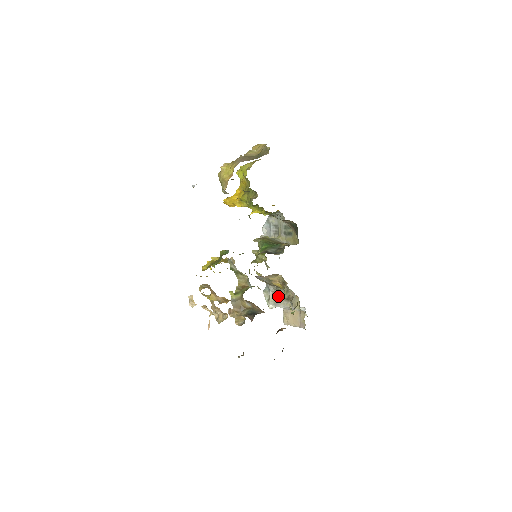
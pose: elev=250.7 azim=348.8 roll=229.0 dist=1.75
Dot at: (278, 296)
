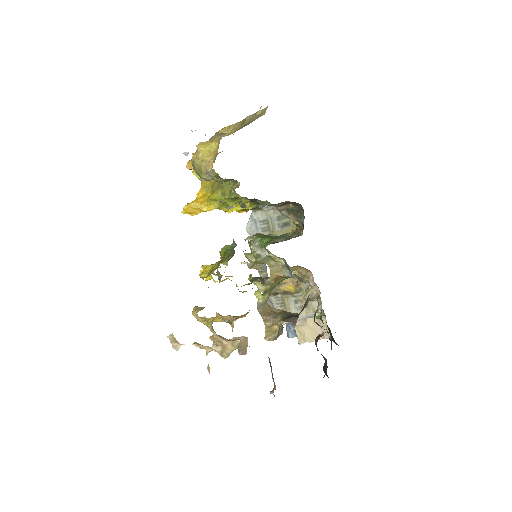
Dot at: (286, 307)
